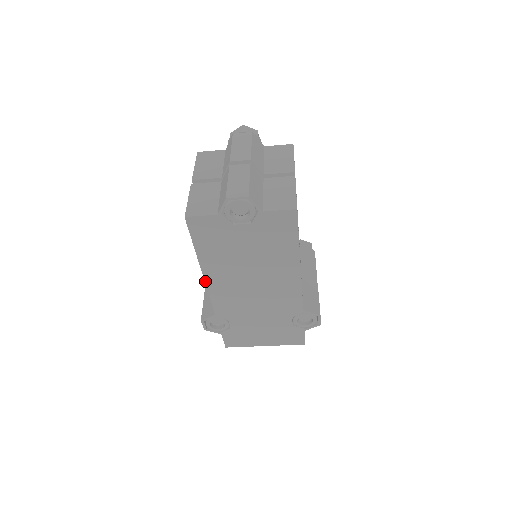
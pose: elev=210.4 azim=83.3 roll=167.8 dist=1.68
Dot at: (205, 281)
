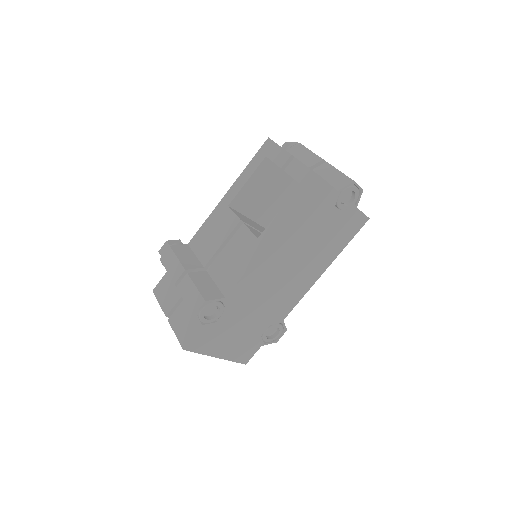
Dot at: (262, 252)
